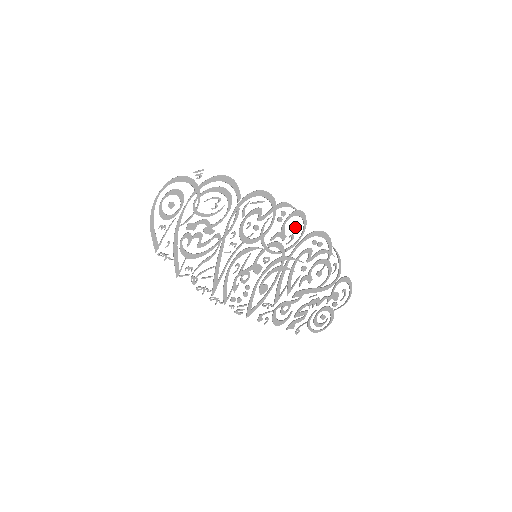
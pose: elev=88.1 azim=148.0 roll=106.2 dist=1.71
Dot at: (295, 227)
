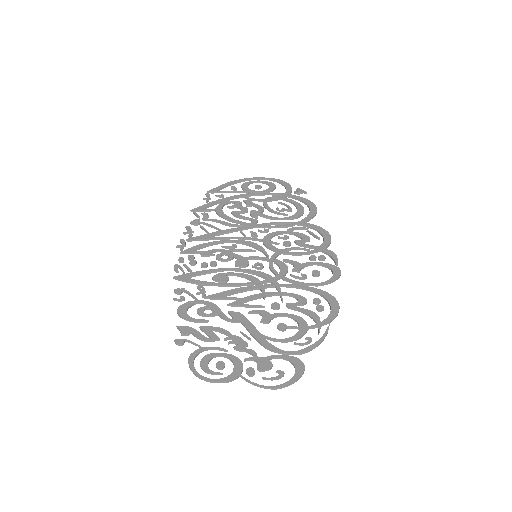
Dot at: (317, 273)
